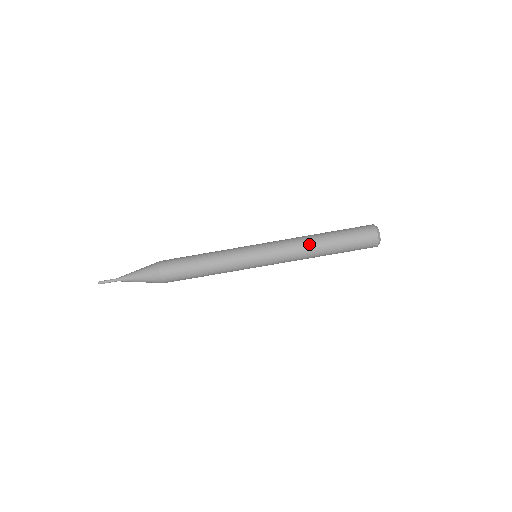
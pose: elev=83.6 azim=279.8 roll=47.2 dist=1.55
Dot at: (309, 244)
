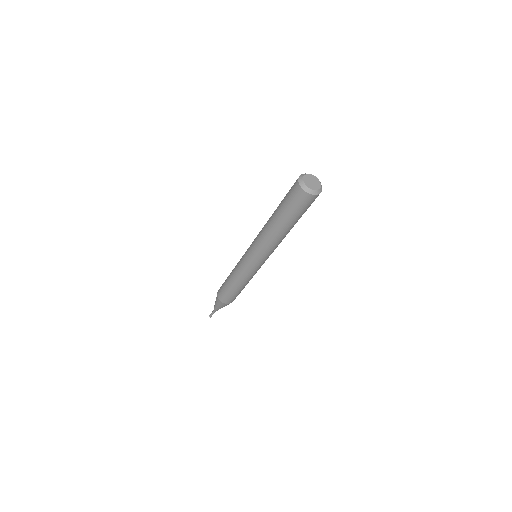
Dot at: (273, 236)
